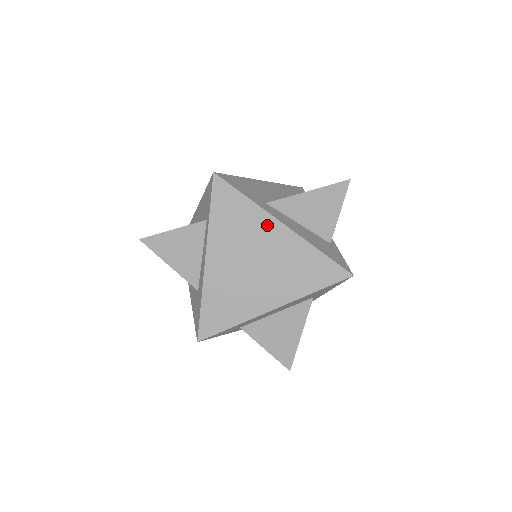
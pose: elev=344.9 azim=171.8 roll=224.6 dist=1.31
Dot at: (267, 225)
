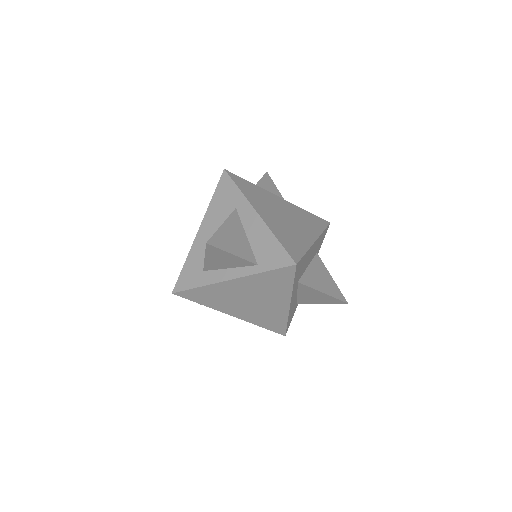
Dot at: (282, 298)
